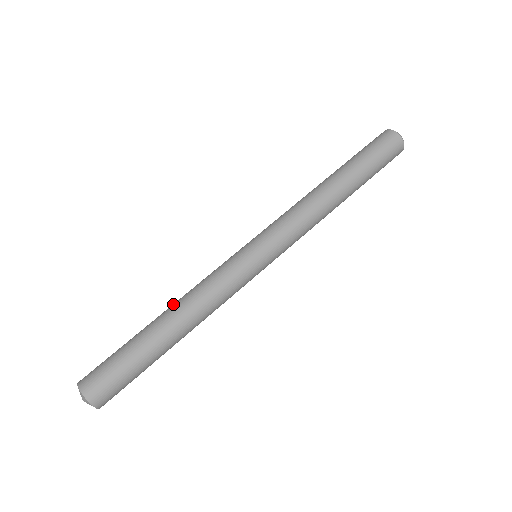
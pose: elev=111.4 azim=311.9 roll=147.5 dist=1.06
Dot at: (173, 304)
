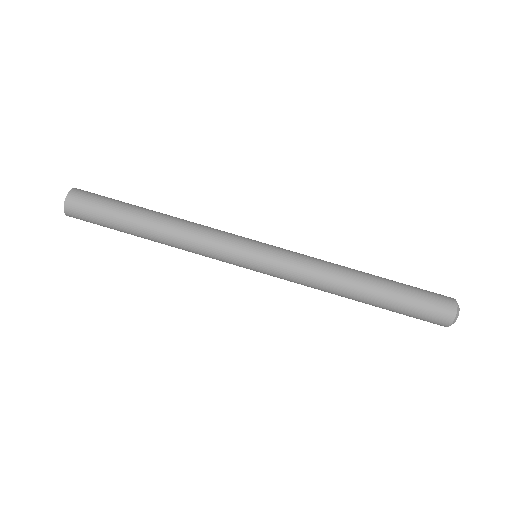
Dot at: (172, 218)
